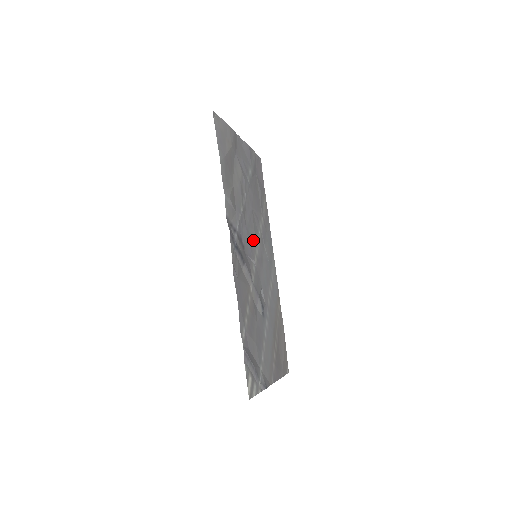
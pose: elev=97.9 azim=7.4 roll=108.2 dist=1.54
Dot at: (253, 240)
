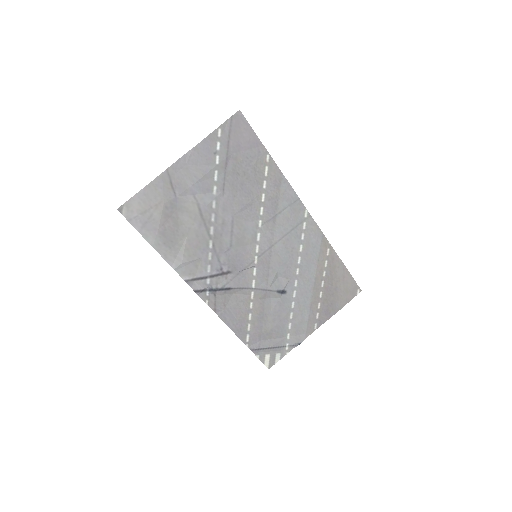
Dot at: (246, 246)
